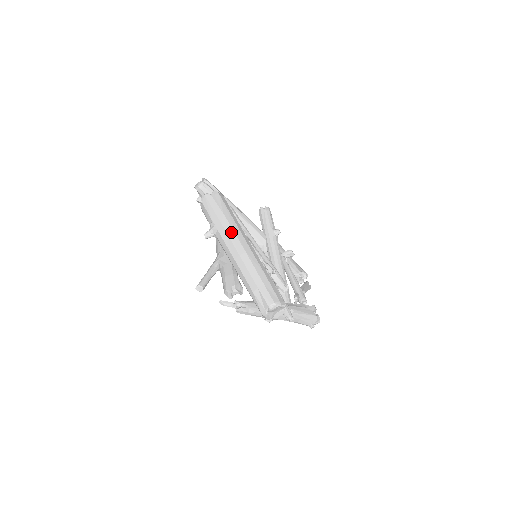
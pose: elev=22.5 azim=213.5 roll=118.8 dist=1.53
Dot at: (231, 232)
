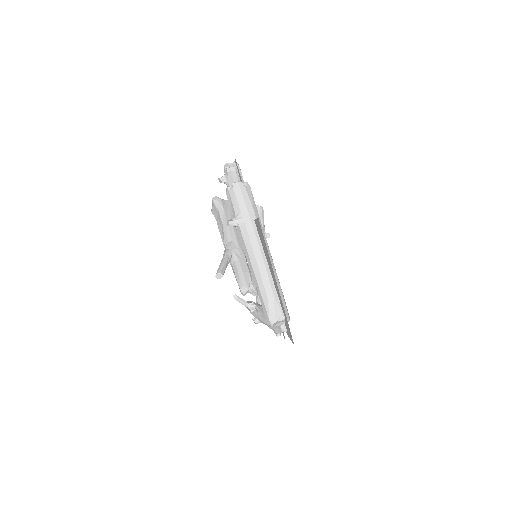
Dot at: occluded
